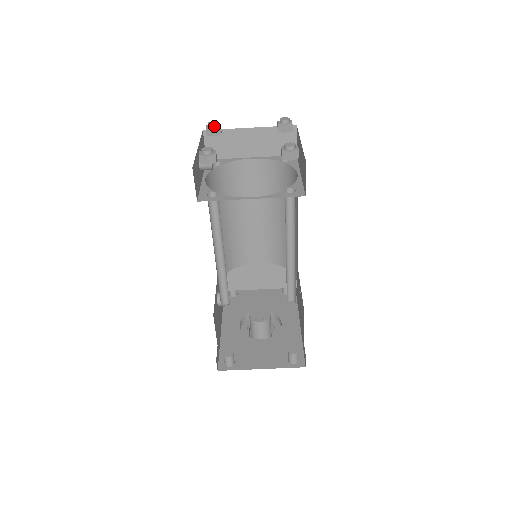
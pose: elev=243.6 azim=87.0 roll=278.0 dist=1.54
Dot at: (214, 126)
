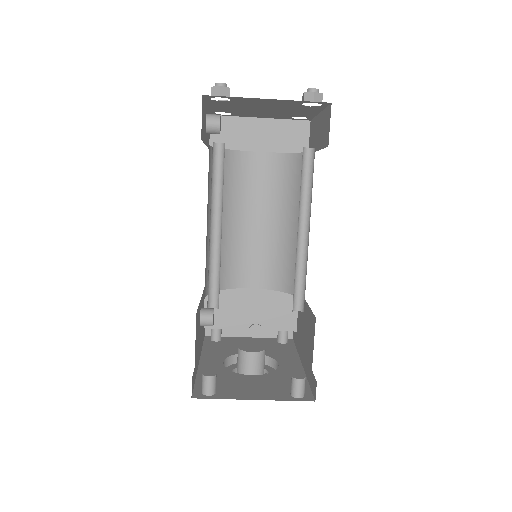
Dot at: occluded
